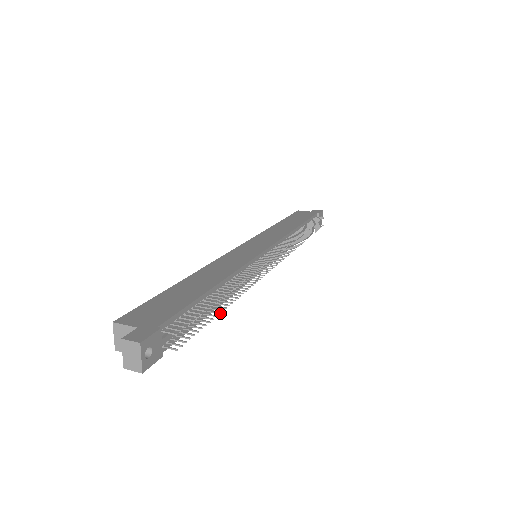
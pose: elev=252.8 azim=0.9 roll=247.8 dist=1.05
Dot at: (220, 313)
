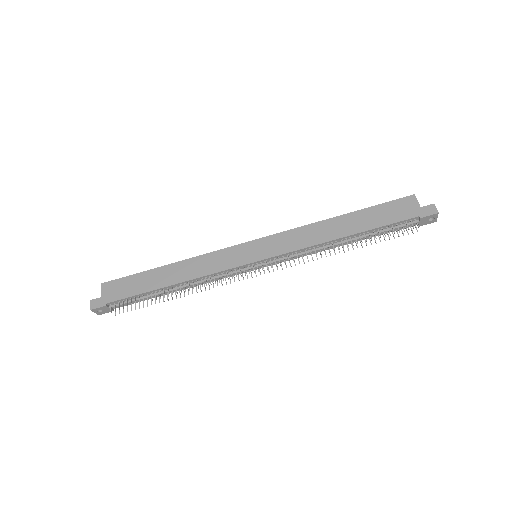
Dot at: occluded
